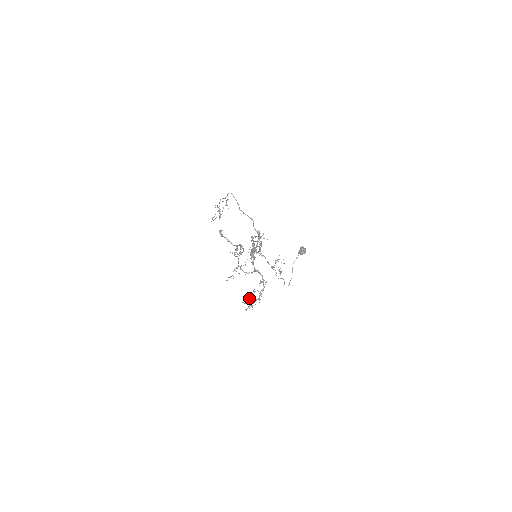
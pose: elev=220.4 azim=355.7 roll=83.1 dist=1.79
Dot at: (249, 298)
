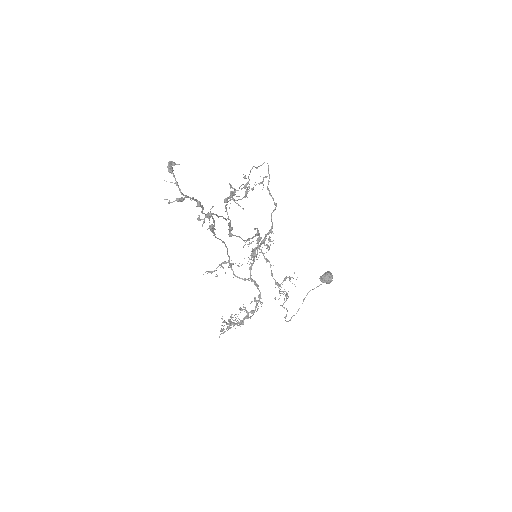
Dot at: occluded
